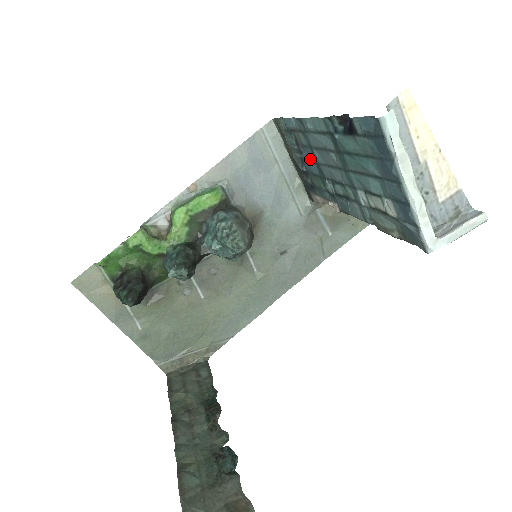
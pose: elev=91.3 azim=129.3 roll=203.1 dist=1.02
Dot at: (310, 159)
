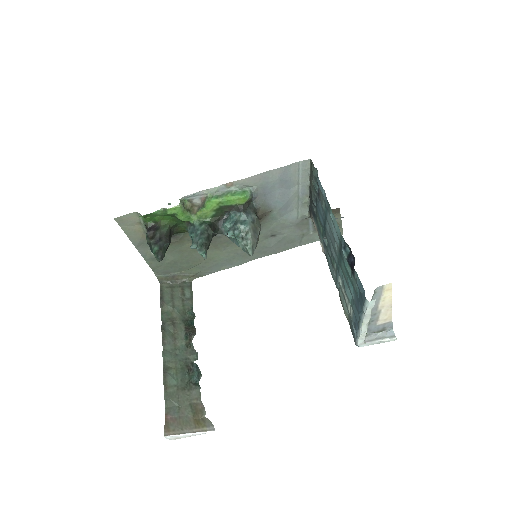
Dot at: (322, 214)
